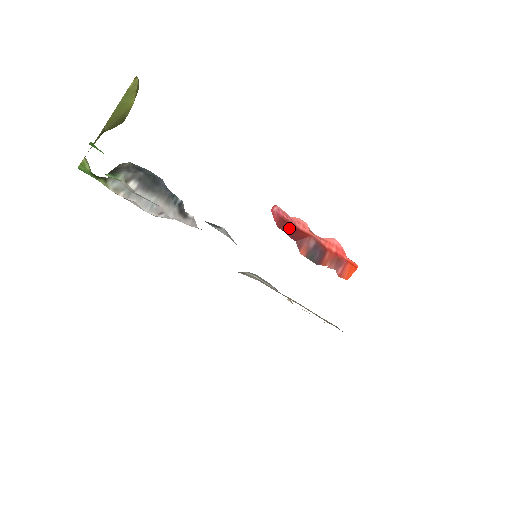
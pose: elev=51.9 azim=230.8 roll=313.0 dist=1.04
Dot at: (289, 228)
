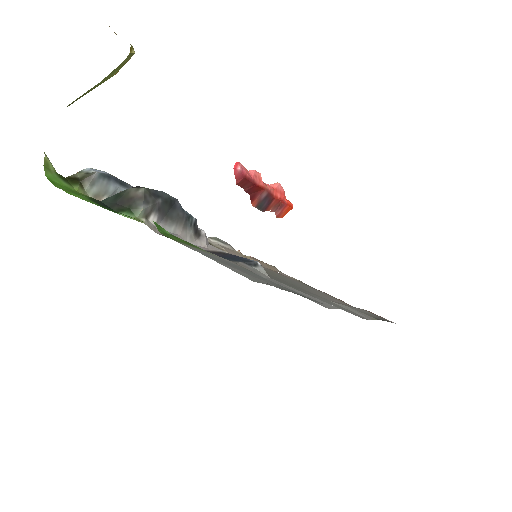
Dot at: (248, 184)
